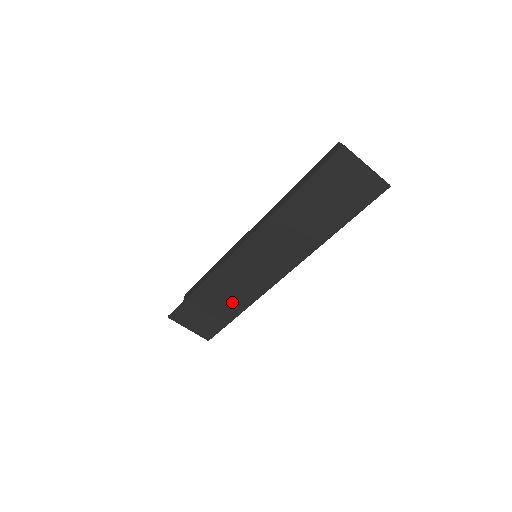
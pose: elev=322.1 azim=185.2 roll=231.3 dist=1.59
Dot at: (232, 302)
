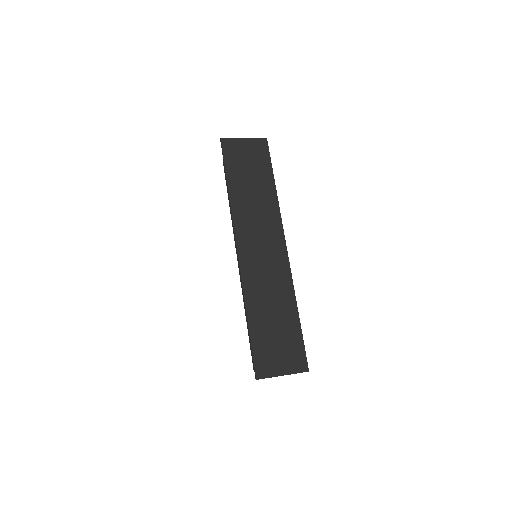
Dot at: (281, 306)
